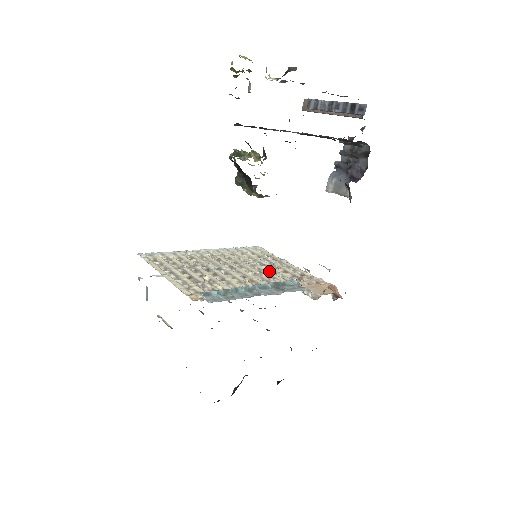
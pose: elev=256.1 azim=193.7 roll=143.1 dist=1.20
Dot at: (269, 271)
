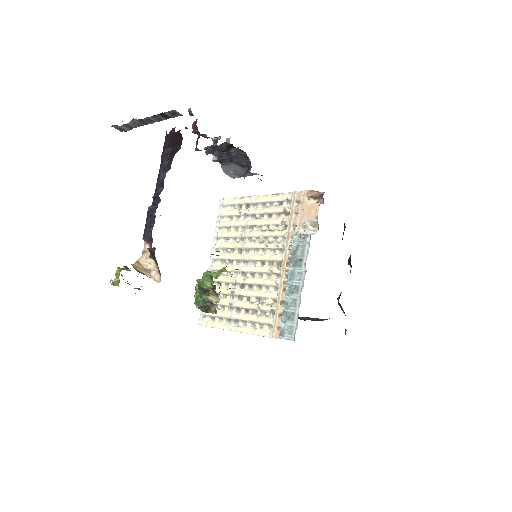
Dot at: (264, 233)
